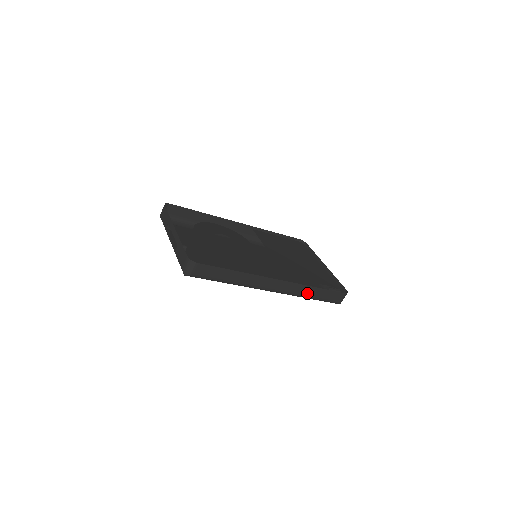
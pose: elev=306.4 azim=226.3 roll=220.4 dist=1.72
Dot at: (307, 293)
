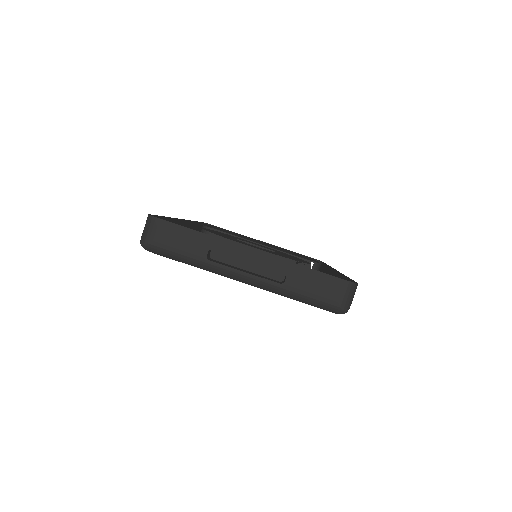
Dot at: occluded
